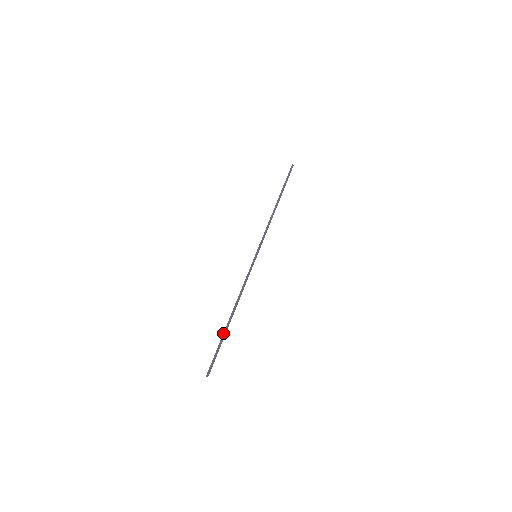
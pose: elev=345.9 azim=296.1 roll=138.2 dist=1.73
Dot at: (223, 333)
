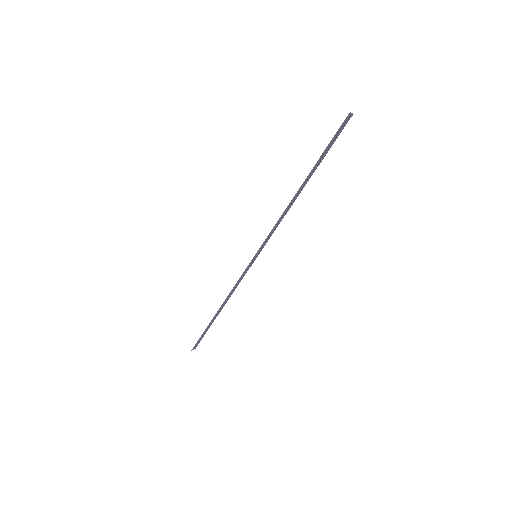
Dot at: (315, 165)
